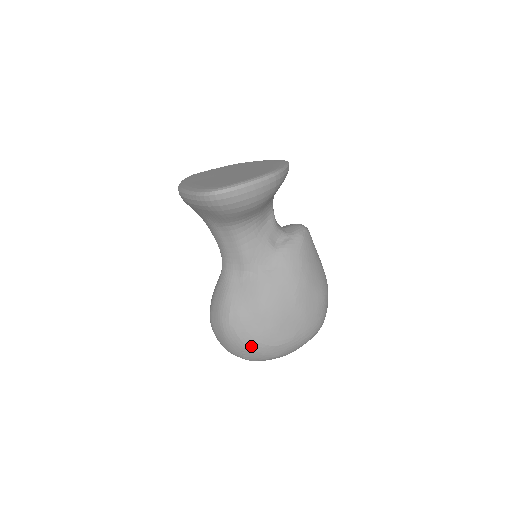
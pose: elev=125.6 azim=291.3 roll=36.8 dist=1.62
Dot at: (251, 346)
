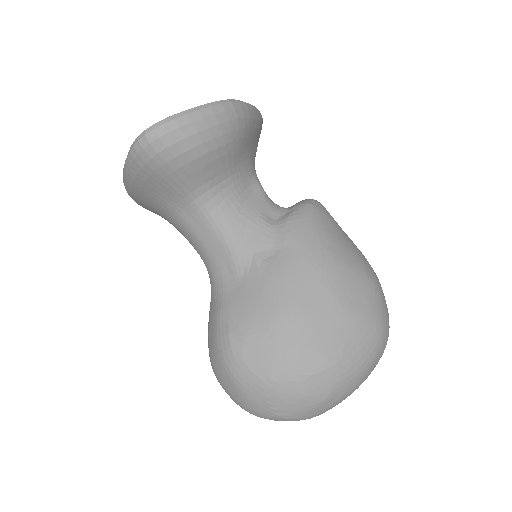
Dot at: (277, 383)
